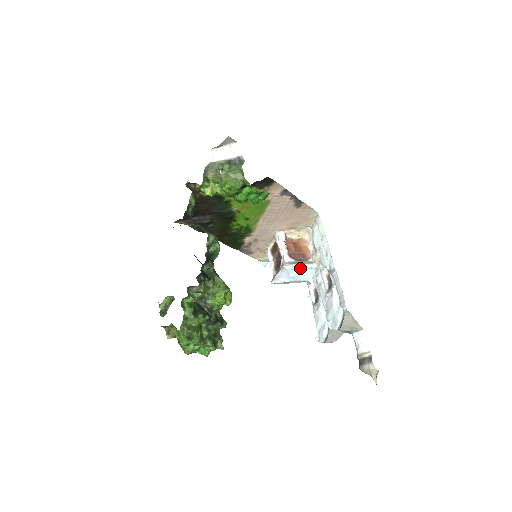
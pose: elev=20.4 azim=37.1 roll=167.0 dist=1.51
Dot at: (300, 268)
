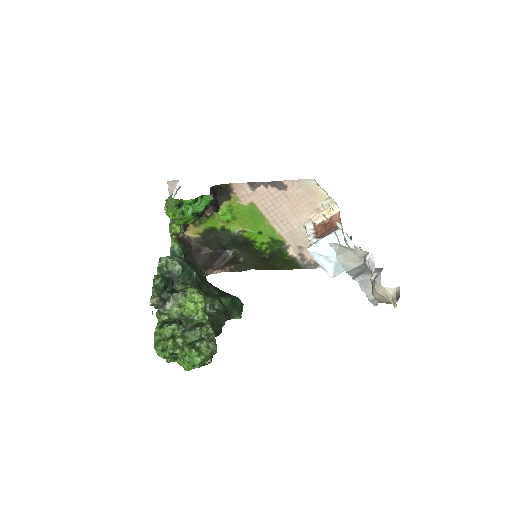
Dot at: (327, 242)
